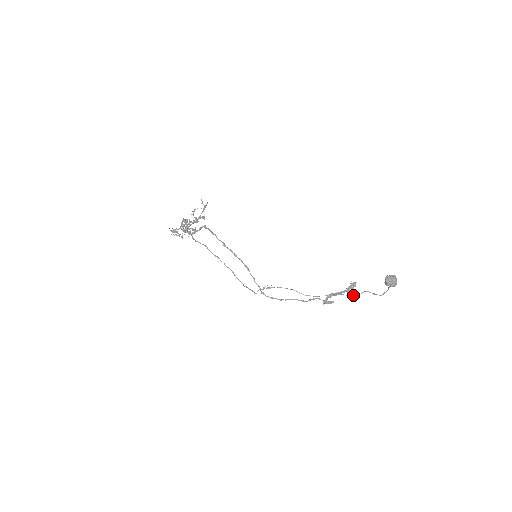
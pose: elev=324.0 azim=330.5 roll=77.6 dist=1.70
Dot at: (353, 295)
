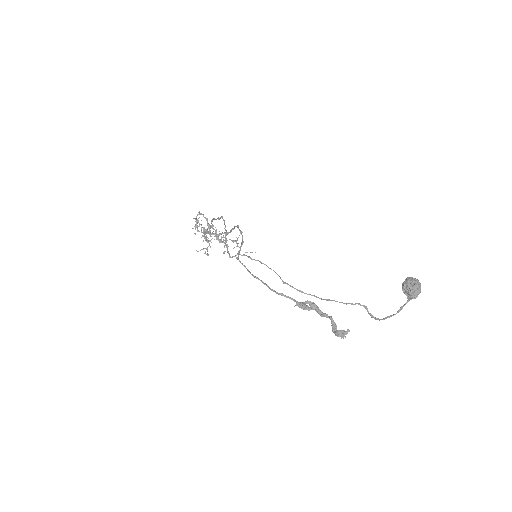
Dot at: (345, 303)
